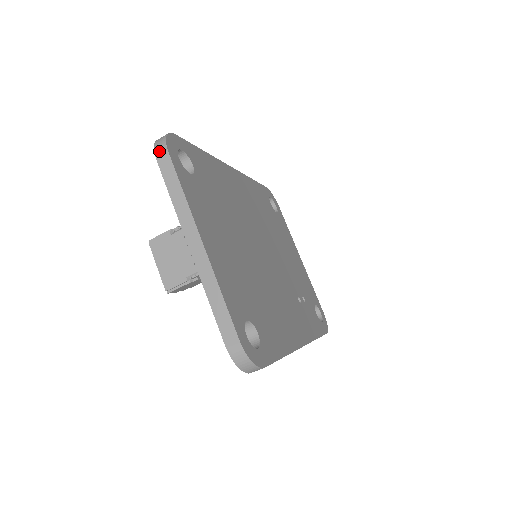
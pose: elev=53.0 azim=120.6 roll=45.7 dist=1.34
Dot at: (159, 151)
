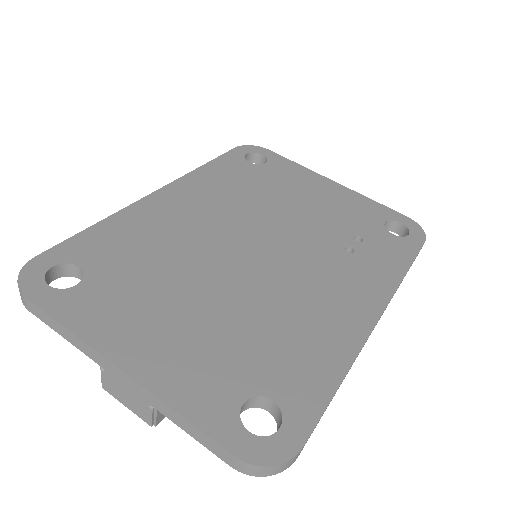
Dot at: (23, 301)
